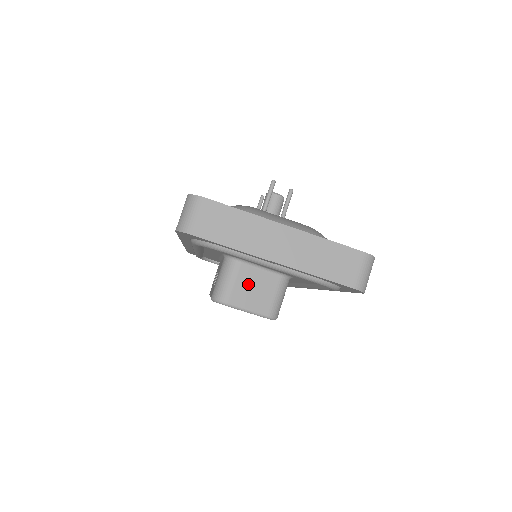
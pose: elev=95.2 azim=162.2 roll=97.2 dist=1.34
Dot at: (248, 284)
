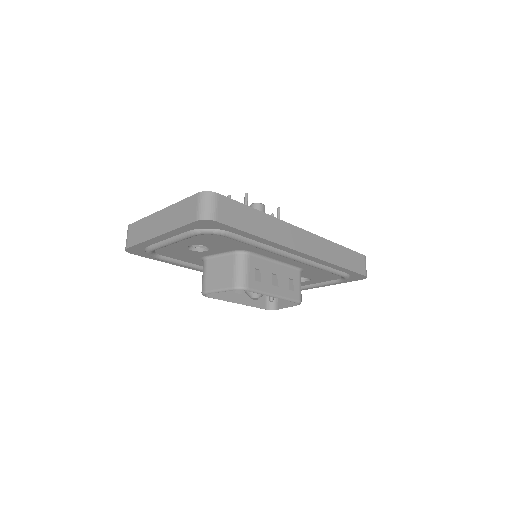
Dot at: (214, 271)
